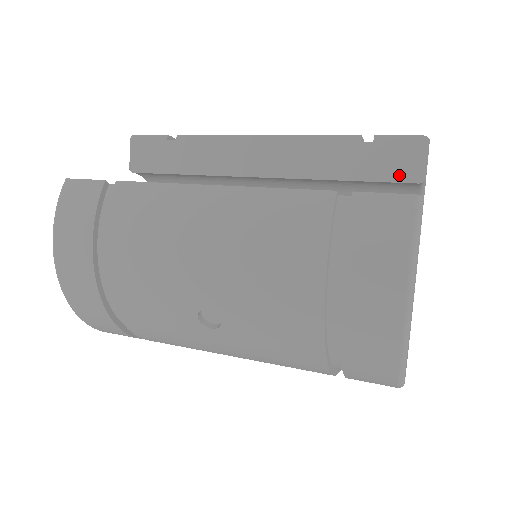
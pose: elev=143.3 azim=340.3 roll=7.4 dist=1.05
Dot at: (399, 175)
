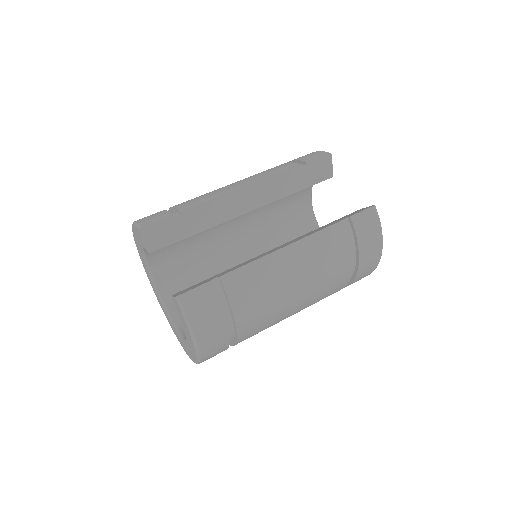
Dot at: (322, 178)
